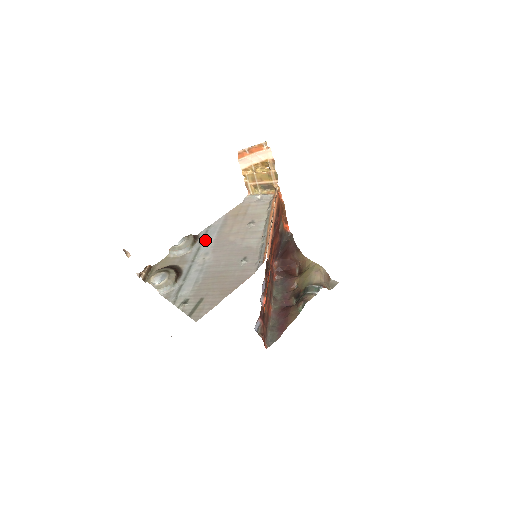
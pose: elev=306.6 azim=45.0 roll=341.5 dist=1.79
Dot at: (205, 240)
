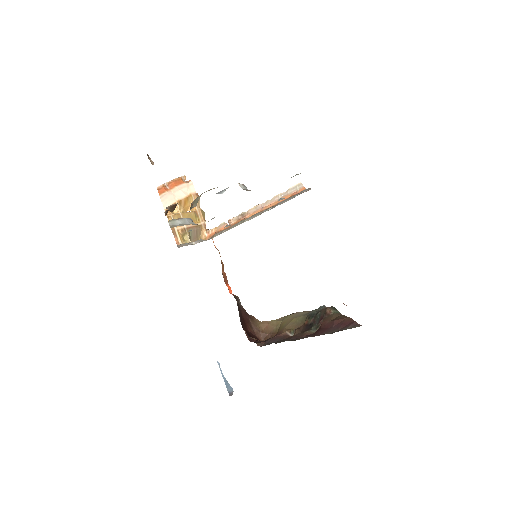
Dot at: occluded
